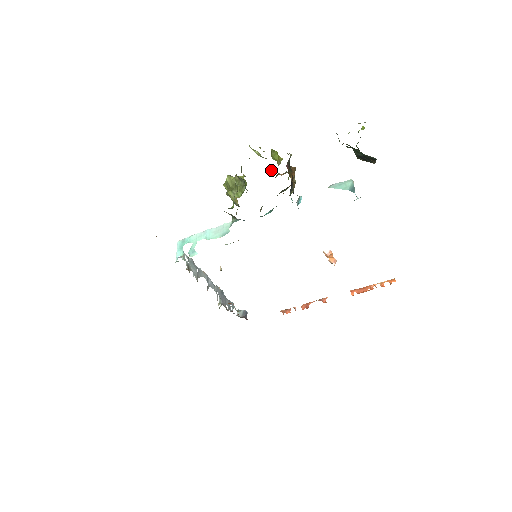
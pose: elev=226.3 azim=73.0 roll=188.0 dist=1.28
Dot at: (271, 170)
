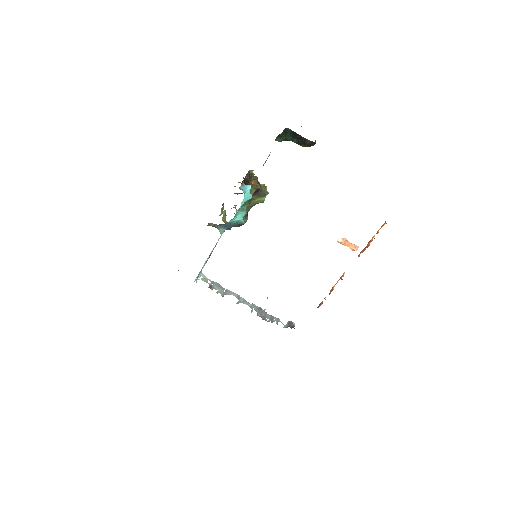
Dot at: occluded
